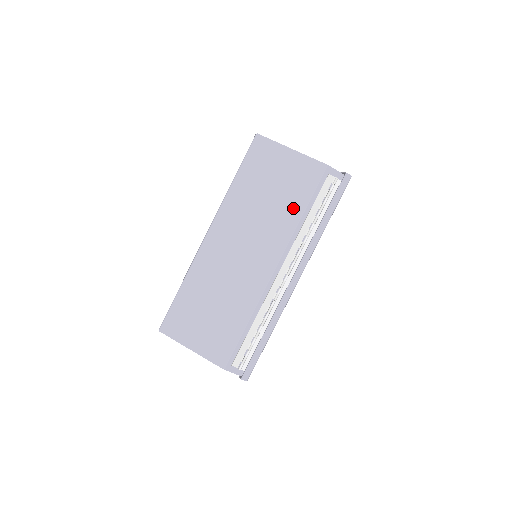
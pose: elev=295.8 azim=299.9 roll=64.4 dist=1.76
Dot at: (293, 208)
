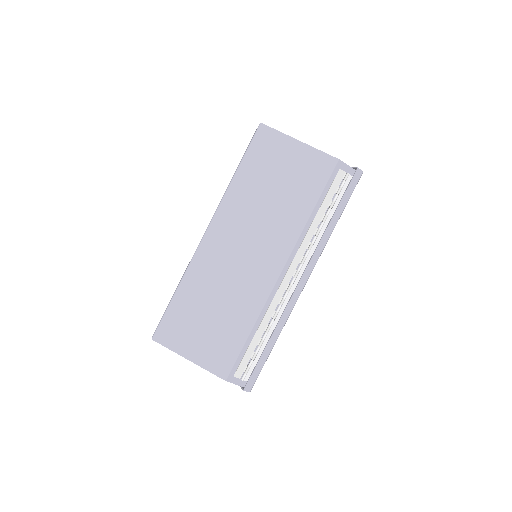
Dot at: (301, 205)
